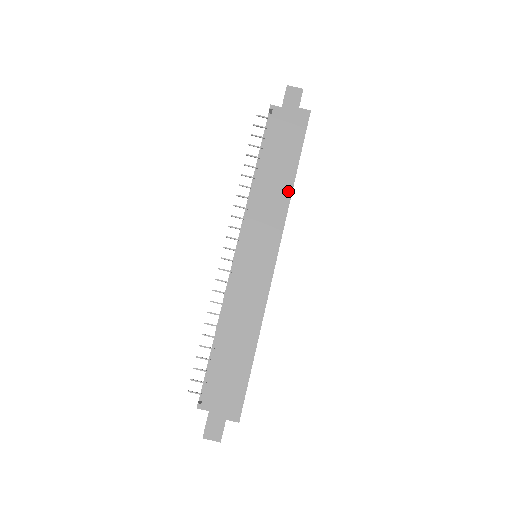
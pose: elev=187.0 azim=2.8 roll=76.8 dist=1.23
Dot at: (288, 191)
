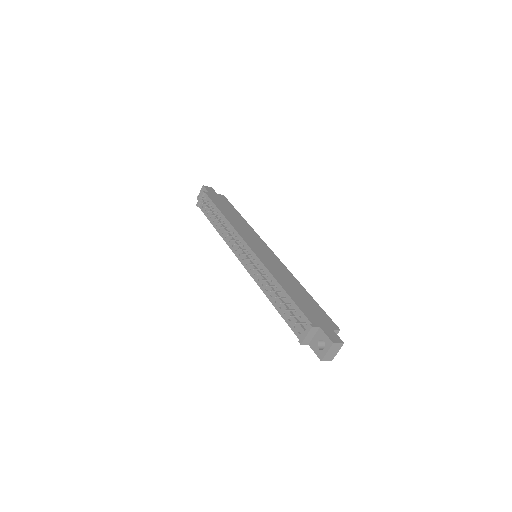
Dot at: (246, 223)
